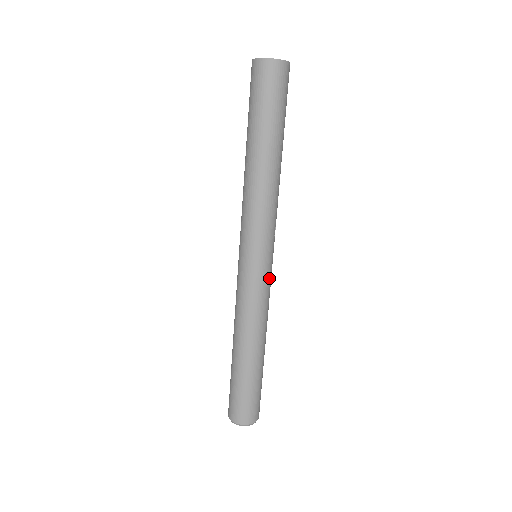
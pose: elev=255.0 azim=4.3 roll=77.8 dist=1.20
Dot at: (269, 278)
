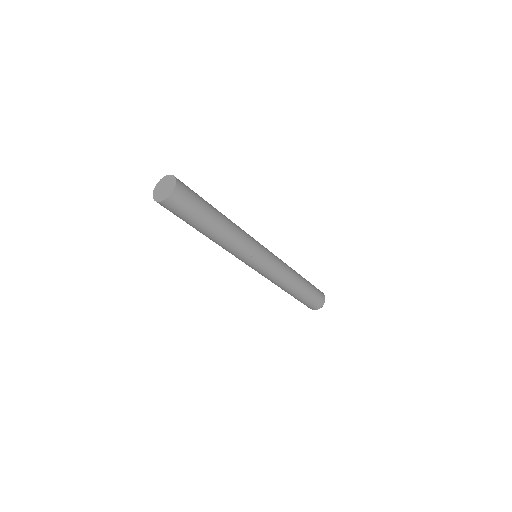
Dot at: (267, 271)
